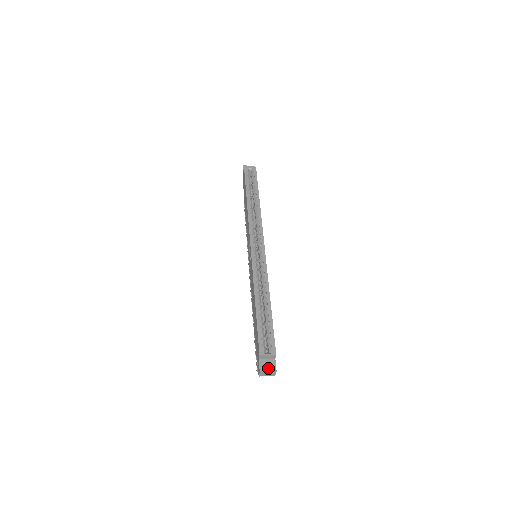
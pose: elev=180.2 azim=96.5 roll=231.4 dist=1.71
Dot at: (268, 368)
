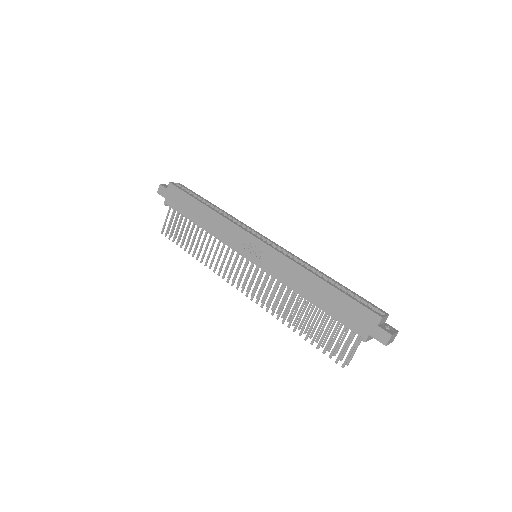
Dot at: (392, 330)
